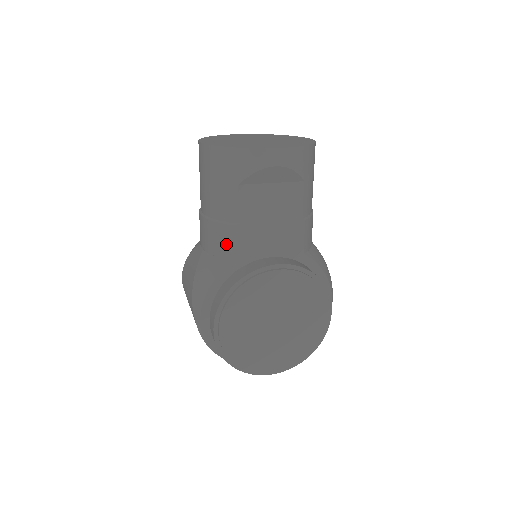
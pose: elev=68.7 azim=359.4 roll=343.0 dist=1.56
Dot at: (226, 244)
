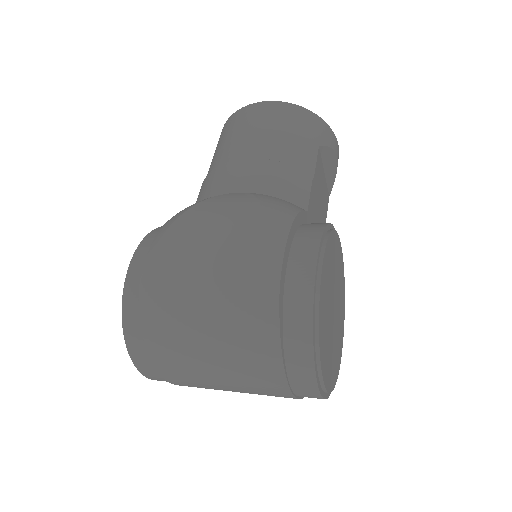
Dot at: (300, 190)
